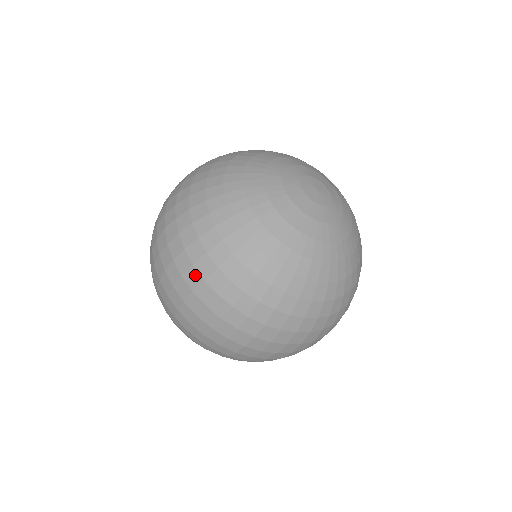
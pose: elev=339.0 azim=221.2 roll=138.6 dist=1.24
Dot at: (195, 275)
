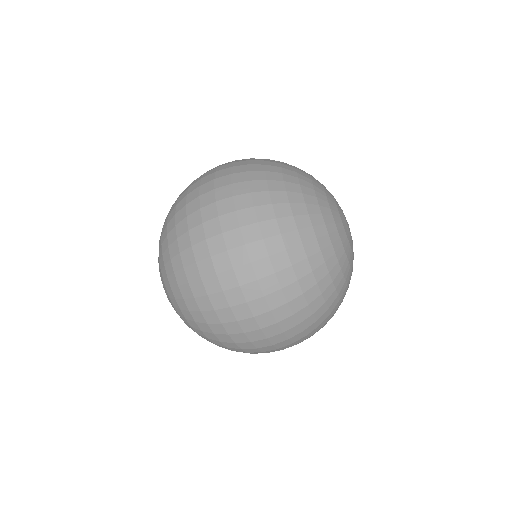
Dot at: (267, 266)
